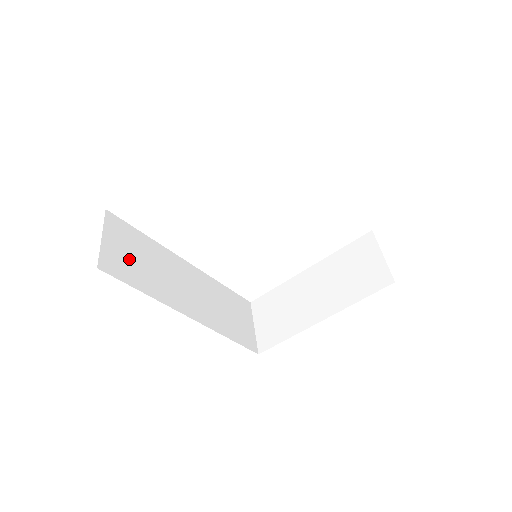
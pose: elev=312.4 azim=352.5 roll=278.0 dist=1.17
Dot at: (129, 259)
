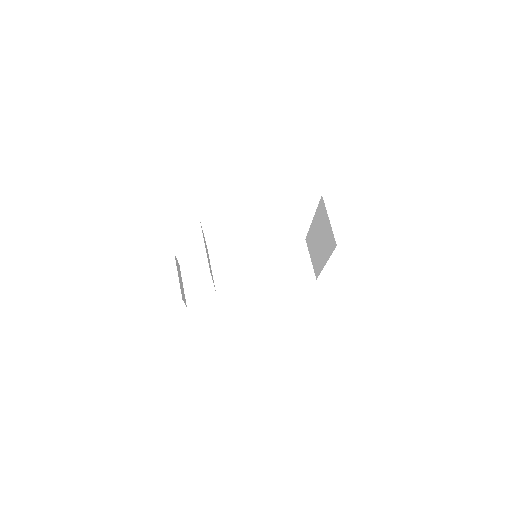
Dot at: (202, 286)
